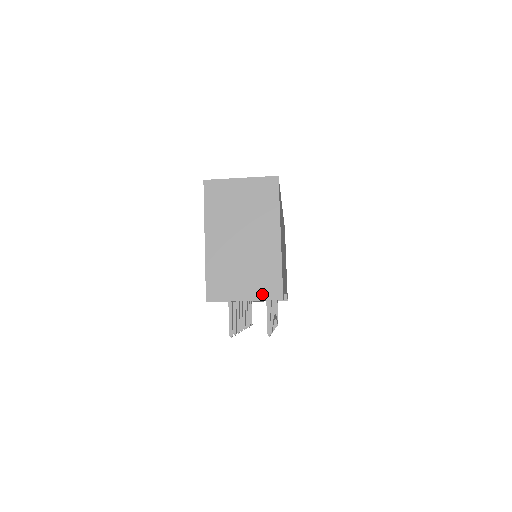
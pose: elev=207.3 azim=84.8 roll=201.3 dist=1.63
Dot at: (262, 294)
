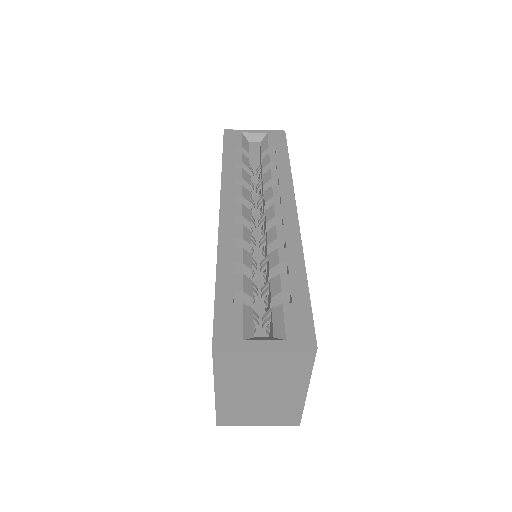
Dot at: (278, 423)
